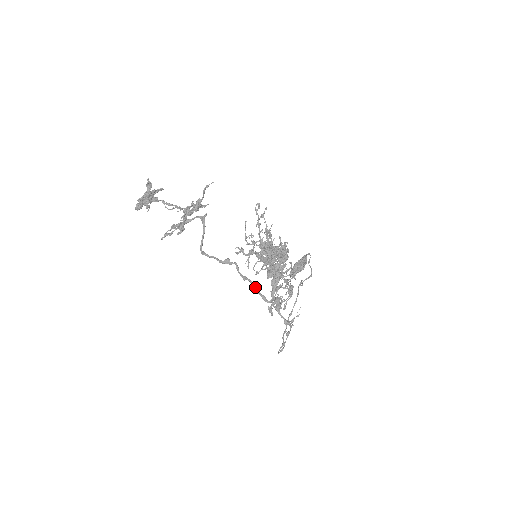
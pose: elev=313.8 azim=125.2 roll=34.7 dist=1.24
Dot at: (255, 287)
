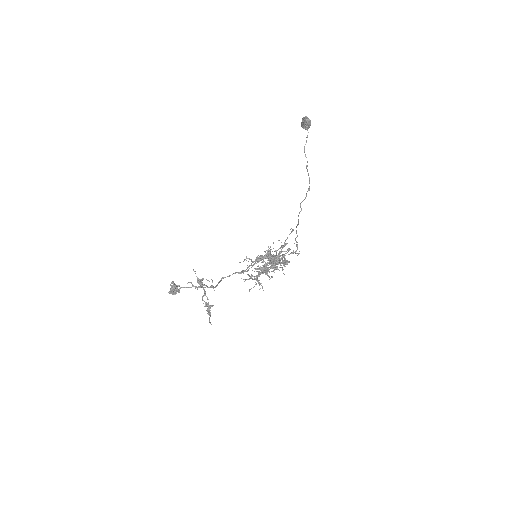
Dot at: occluded
